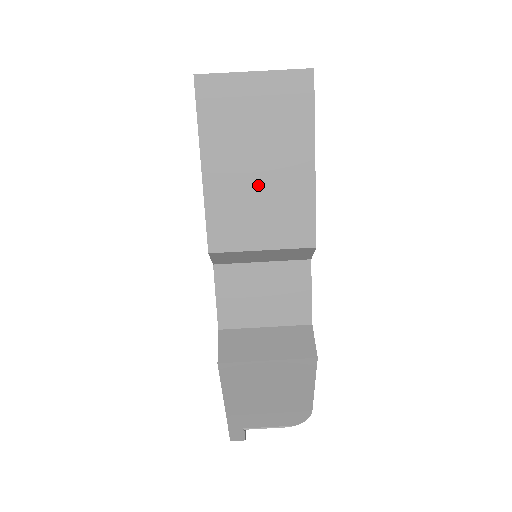
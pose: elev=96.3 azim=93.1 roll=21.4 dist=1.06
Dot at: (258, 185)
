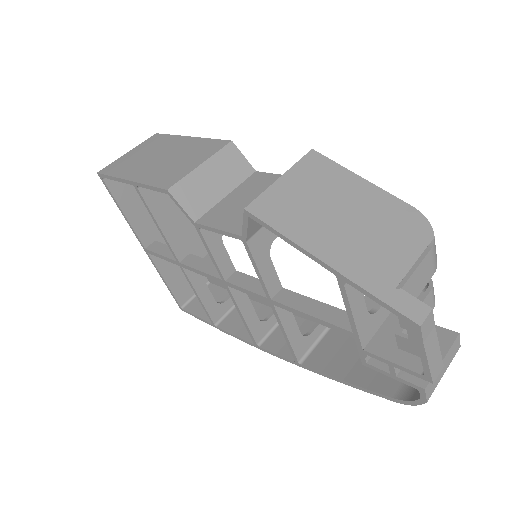
Dot at: (168, 159)
